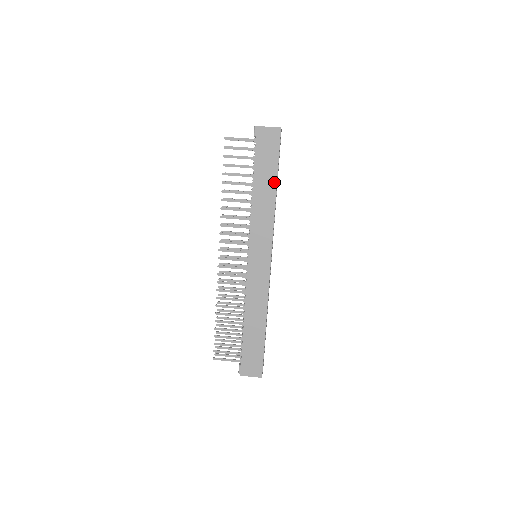
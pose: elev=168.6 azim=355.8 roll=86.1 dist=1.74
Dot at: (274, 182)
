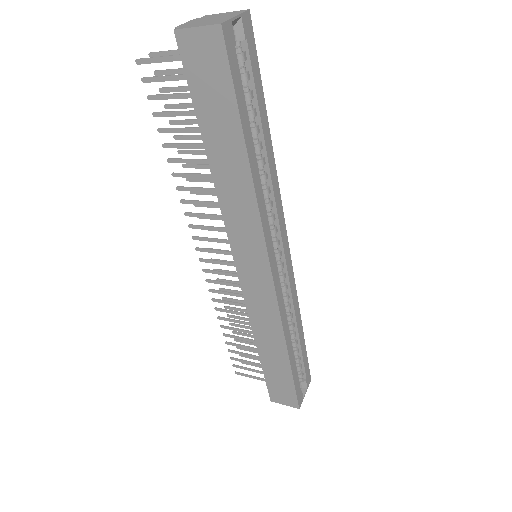
Dot at: (240, 145)
